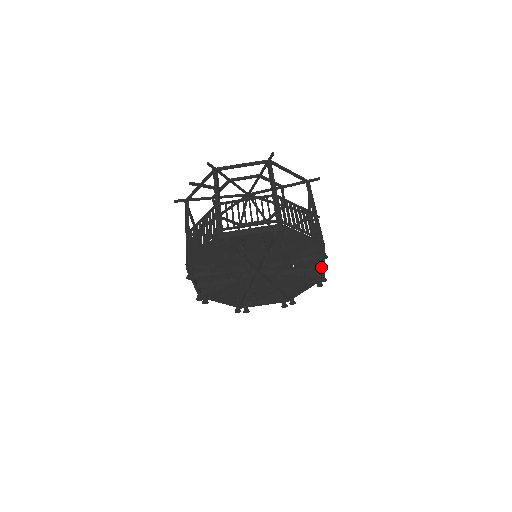
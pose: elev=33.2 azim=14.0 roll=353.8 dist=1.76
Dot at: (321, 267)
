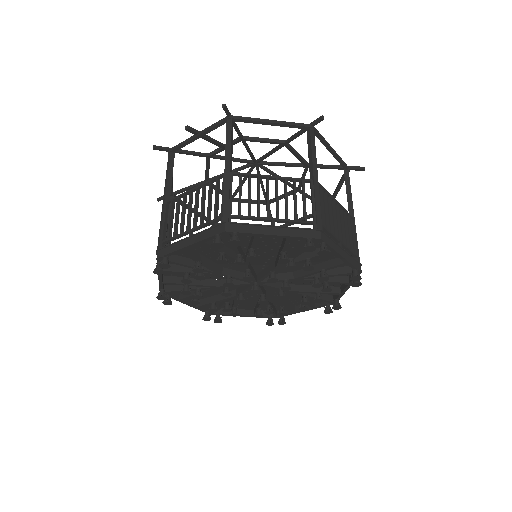
Dot at: (340, 291)
